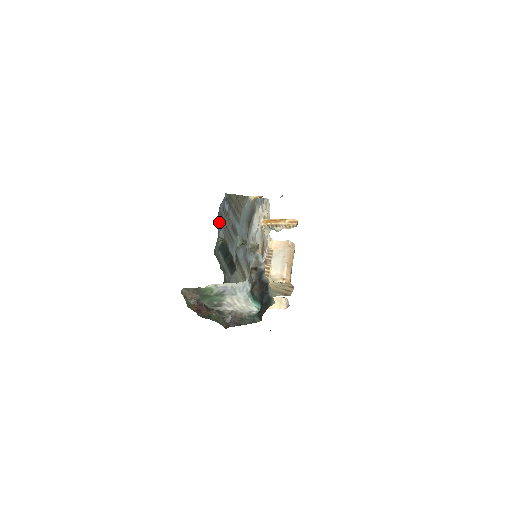
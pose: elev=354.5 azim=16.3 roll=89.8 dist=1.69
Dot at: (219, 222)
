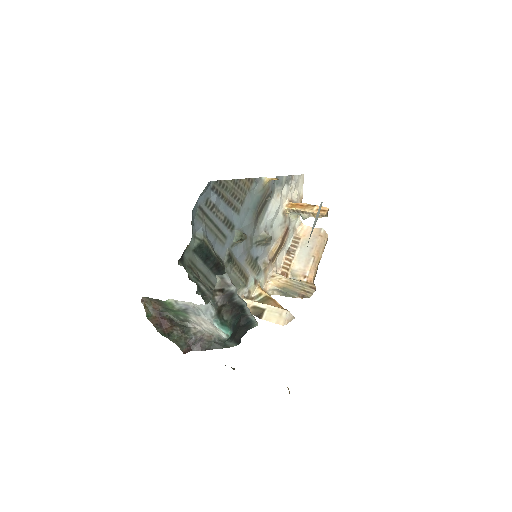
Dot at: (196, 219)
